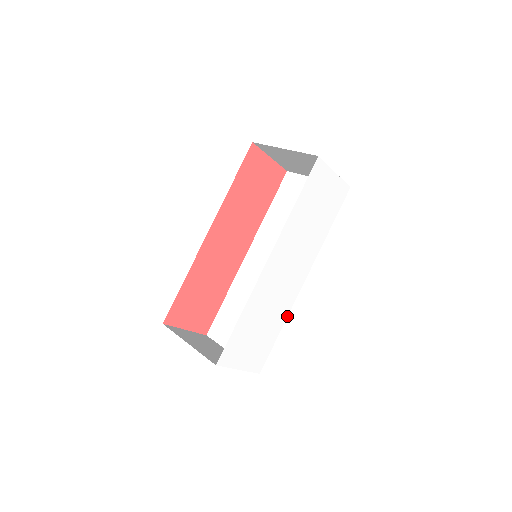
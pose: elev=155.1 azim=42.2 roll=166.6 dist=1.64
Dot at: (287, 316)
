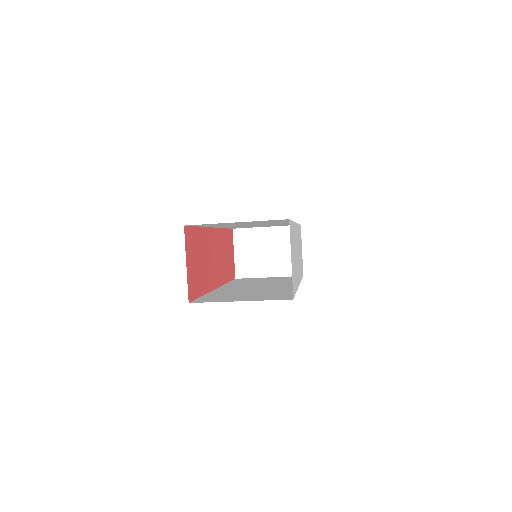
Dot at: (297, 289)
